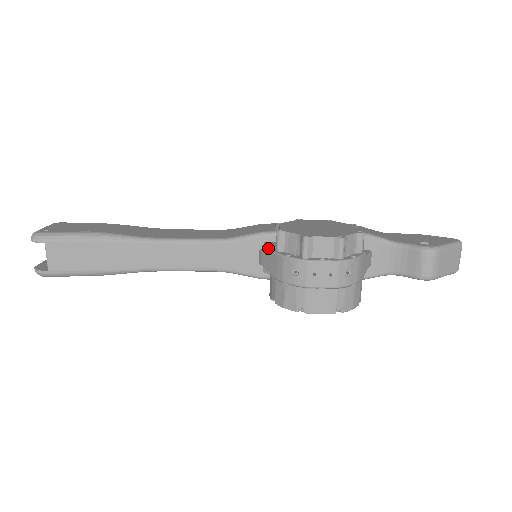
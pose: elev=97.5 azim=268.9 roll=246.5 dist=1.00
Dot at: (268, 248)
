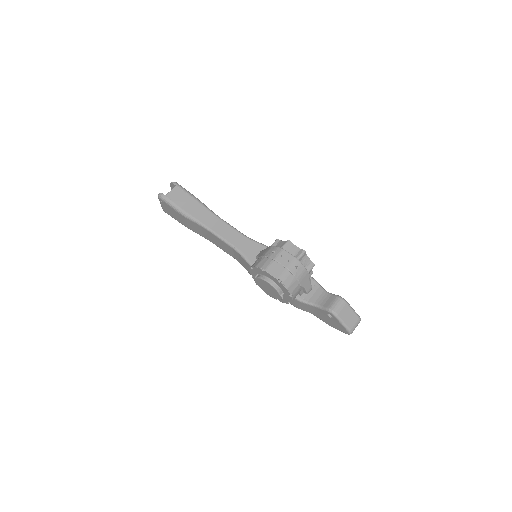
Dot at: occluded
